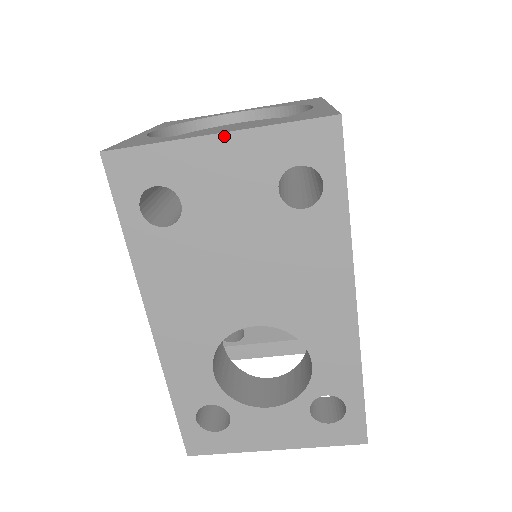
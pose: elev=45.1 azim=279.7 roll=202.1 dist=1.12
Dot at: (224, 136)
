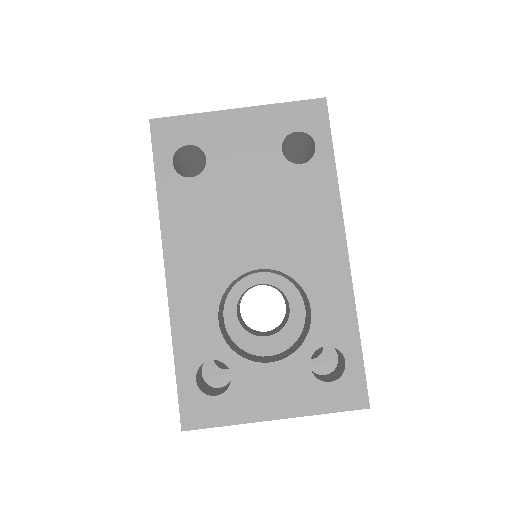
Dot at: (243, 110)
